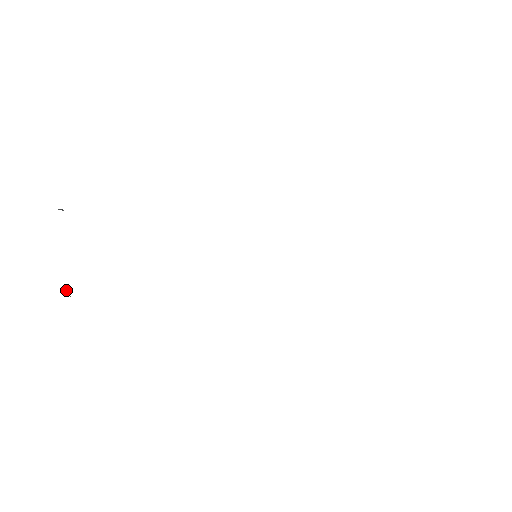
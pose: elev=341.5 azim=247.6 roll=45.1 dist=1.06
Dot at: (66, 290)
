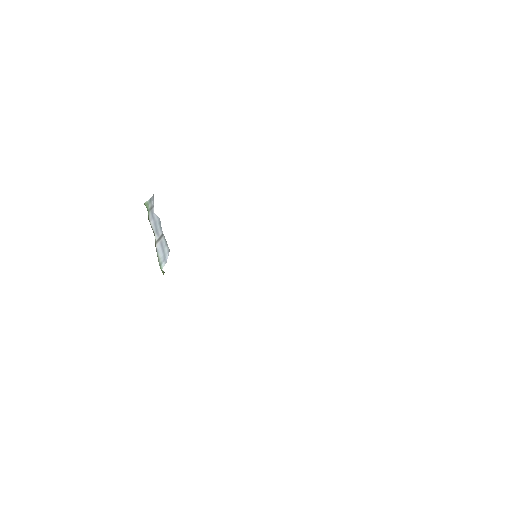
Dot at: (163, 271)
